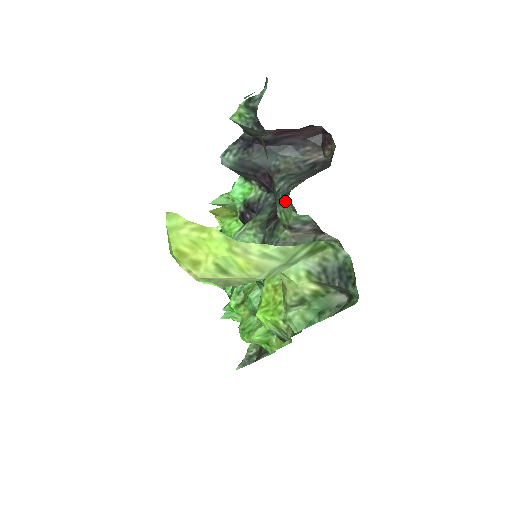
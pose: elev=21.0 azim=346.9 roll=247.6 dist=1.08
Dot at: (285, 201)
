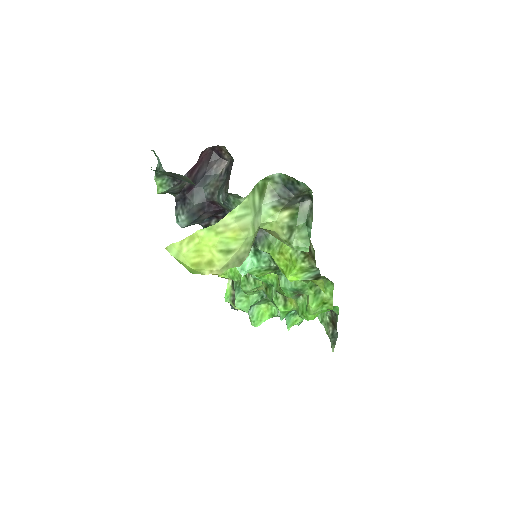
Dot at: (230, 200)
